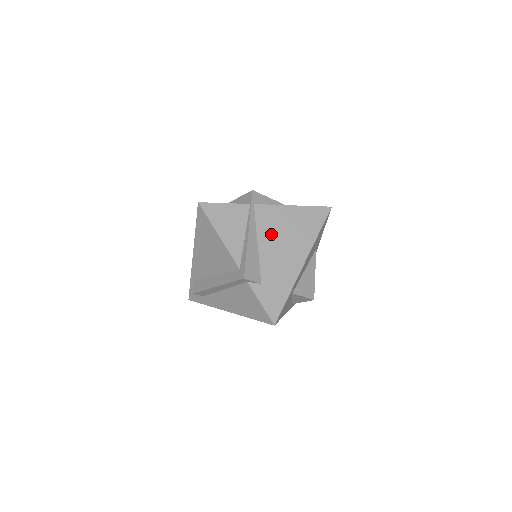
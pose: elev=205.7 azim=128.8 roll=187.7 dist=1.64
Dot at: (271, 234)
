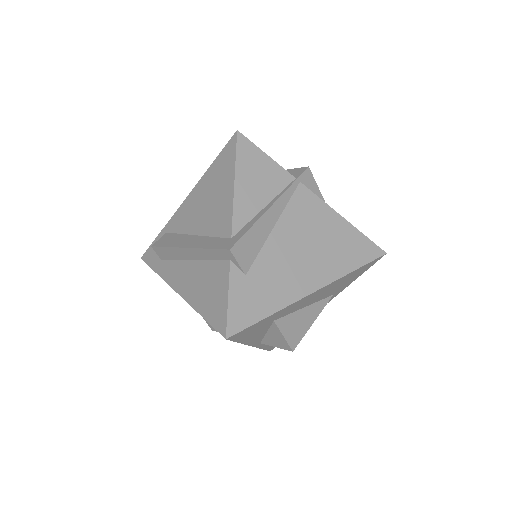
Dot at: (297, 228)
